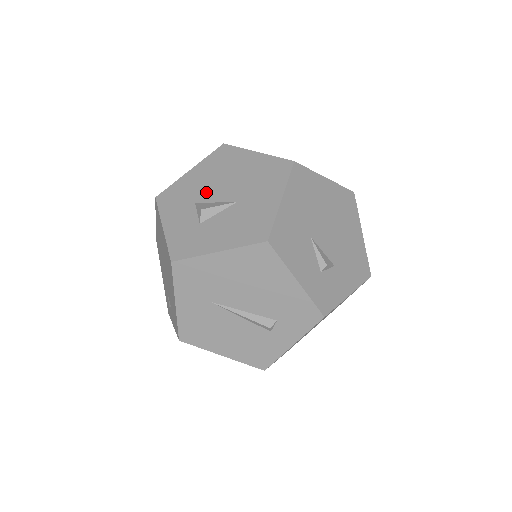
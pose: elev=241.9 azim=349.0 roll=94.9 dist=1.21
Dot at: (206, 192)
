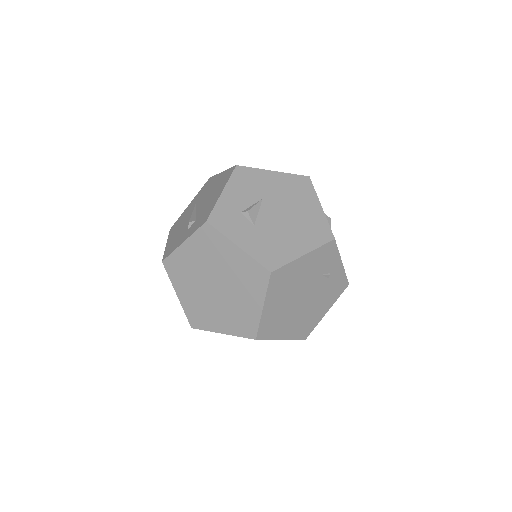
Dot at: occluded
